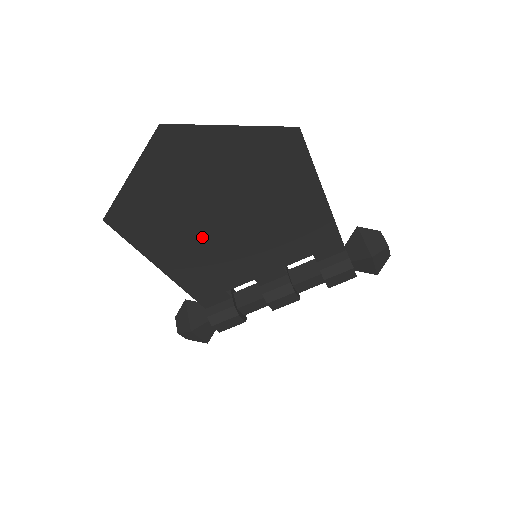
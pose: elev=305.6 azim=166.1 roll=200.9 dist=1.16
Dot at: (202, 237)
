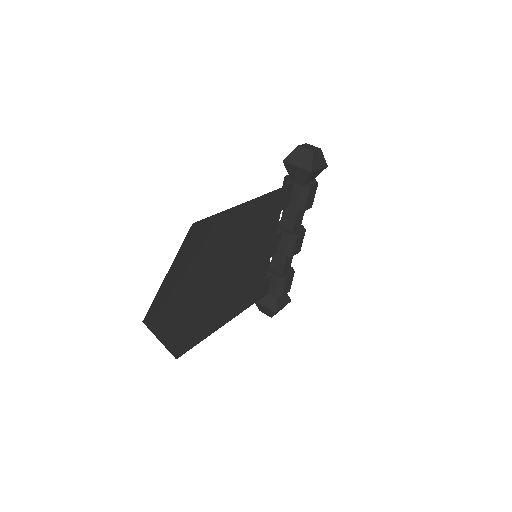
Dot at: (222, 295)
